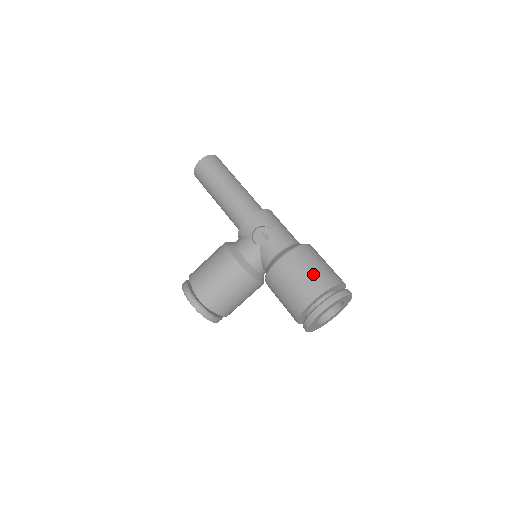
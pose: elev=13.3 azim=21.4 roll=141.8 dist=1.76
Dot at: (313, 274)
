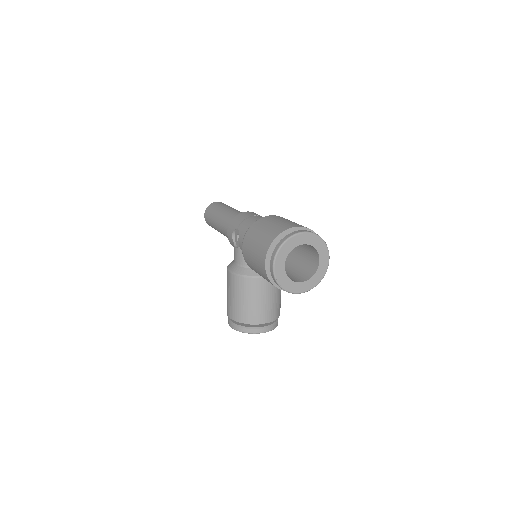
Dot at: (259, 241)
